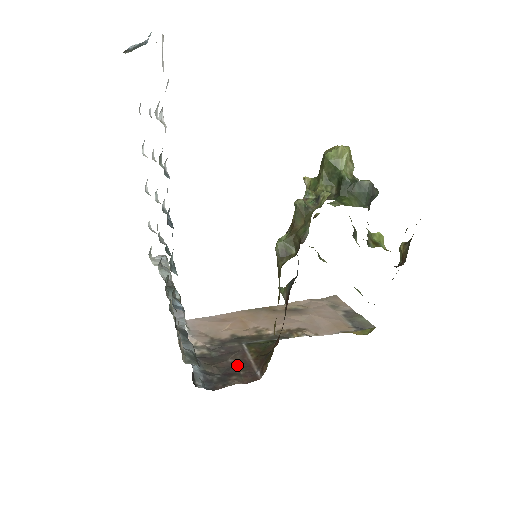
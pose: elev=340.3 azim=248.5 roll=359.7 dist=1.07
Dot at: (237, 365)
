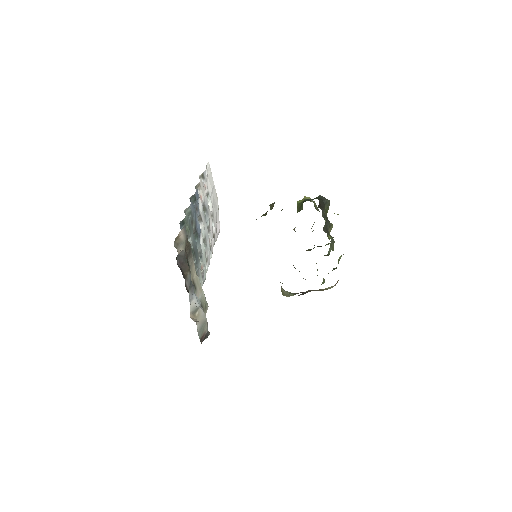
Dot at: occluded
